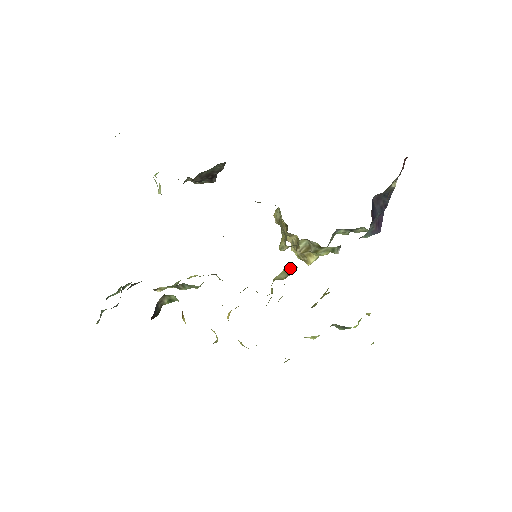
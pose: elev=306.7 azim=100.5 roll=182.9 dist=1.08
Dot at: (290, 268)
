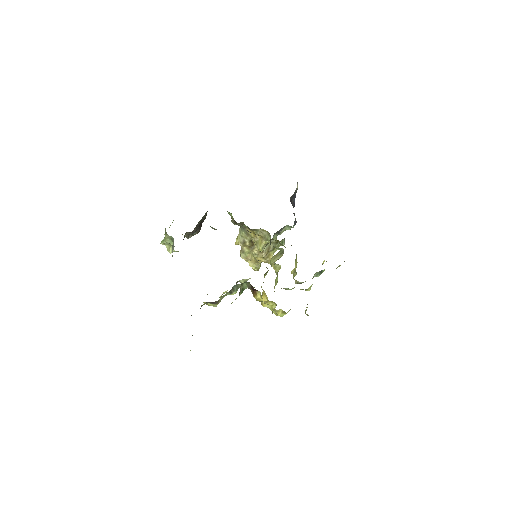
Dot at: (275, 255)
